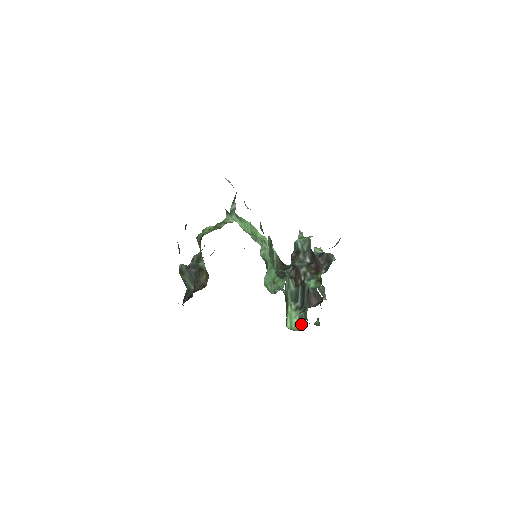
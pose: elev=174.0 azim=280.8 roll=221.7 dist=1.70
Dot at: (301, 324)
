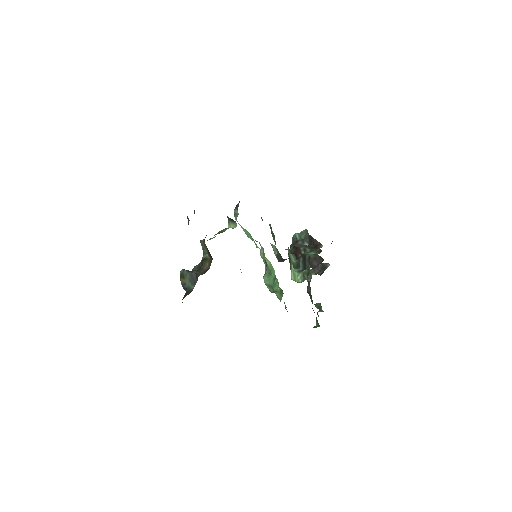
Dot at: (305, 278)
